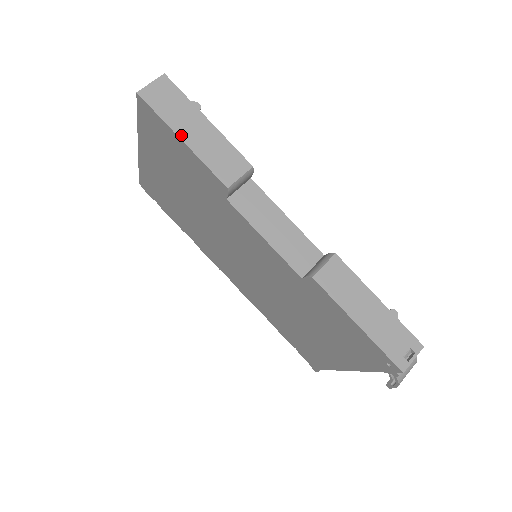
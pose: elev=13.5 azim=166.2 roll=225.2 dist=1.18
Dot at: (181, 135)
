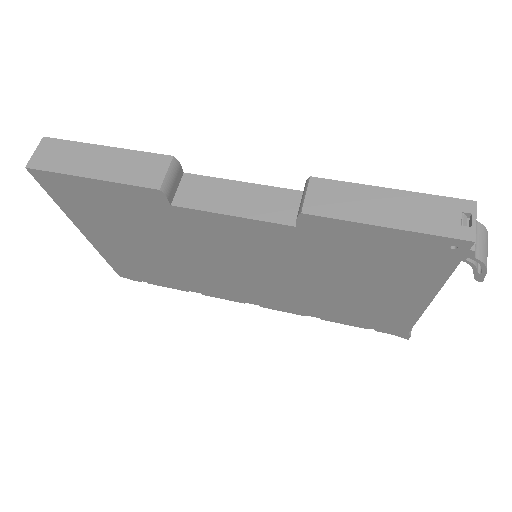
Dot at: (87, 175)
